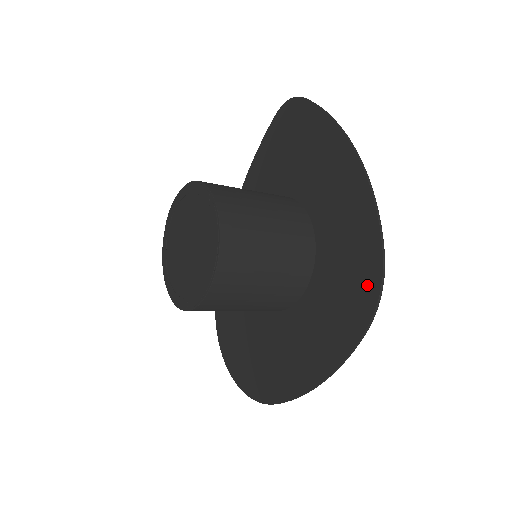
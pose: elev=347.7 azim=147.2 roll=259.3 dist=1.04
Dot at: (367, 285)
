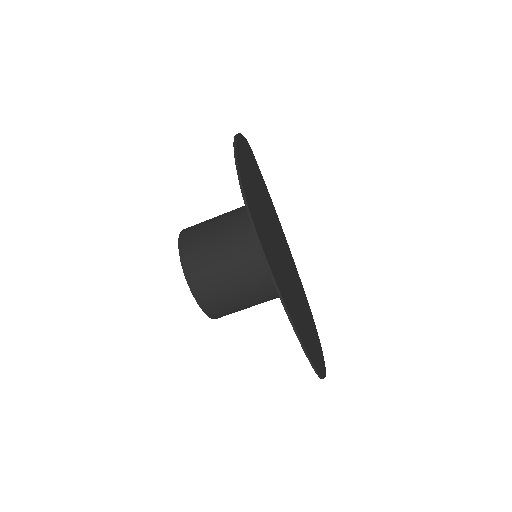
Dot at: occluded
